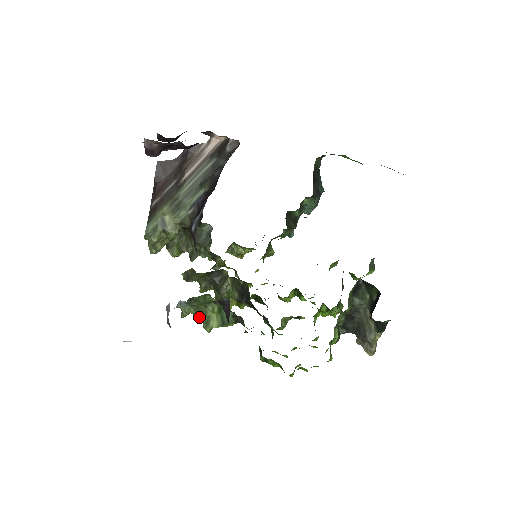
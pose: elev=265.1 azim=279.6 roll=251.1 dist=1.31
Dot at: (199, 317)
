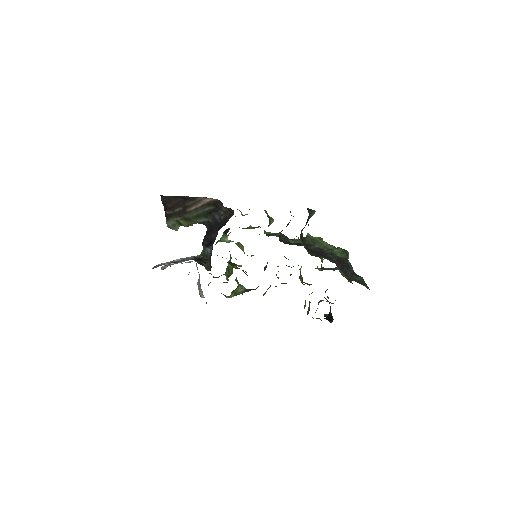
Dot at: occluded
